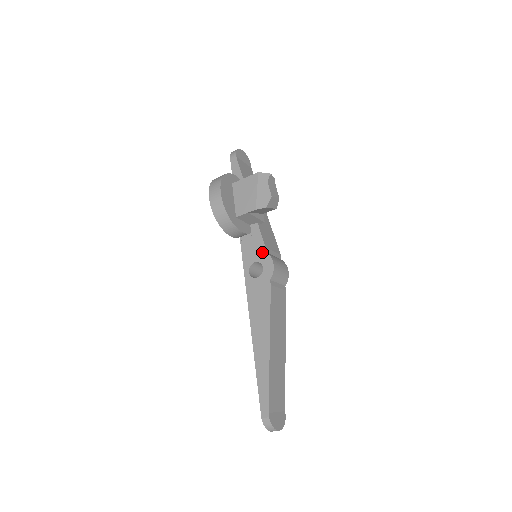
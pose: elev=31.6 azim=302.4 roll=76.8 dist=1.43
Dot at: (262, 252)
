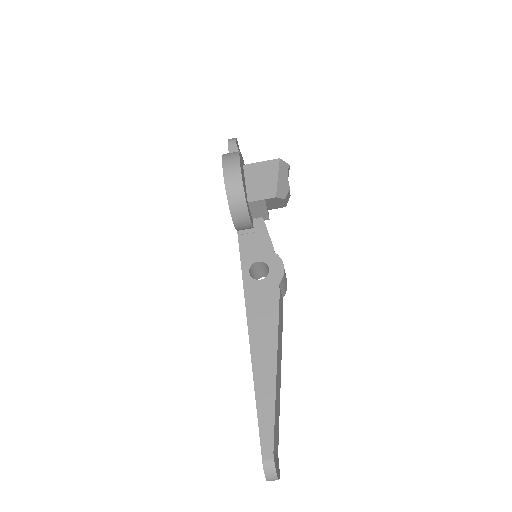
Dot at: (268, 251)
